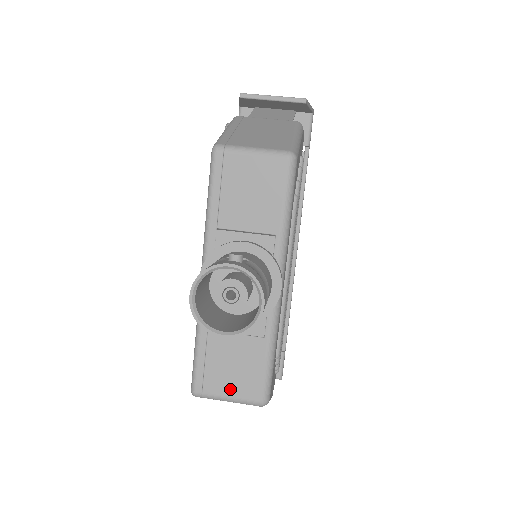
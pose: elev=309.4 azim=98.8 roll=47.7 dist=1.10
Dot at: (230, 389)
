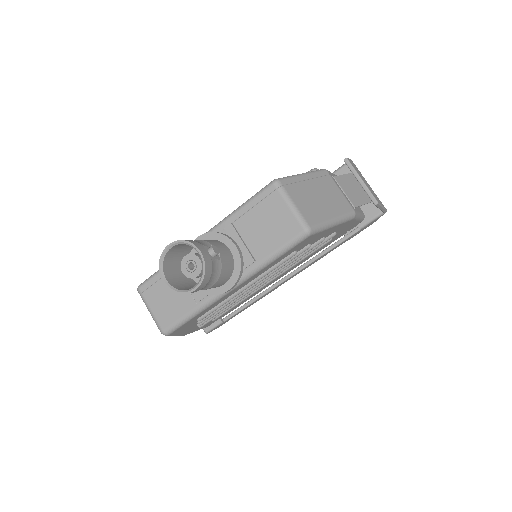
Dot at: (156, 307)
